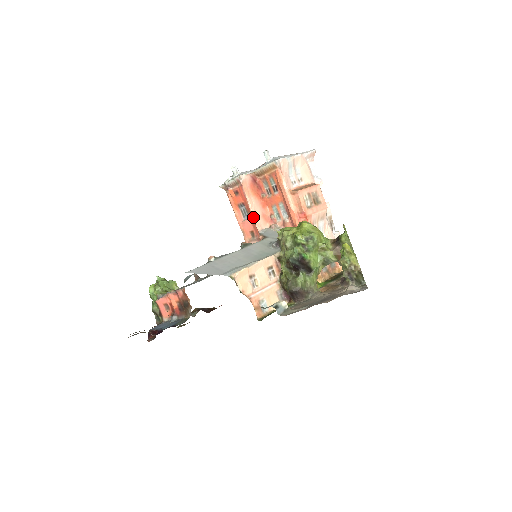
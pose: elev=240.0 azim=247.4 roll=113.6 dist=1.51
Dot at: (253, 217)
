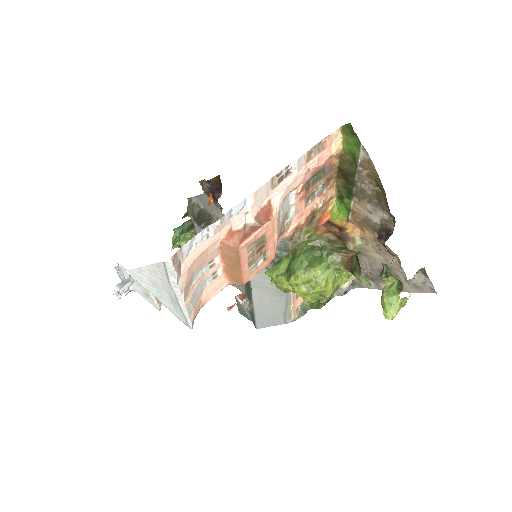
Dot at: occluded
